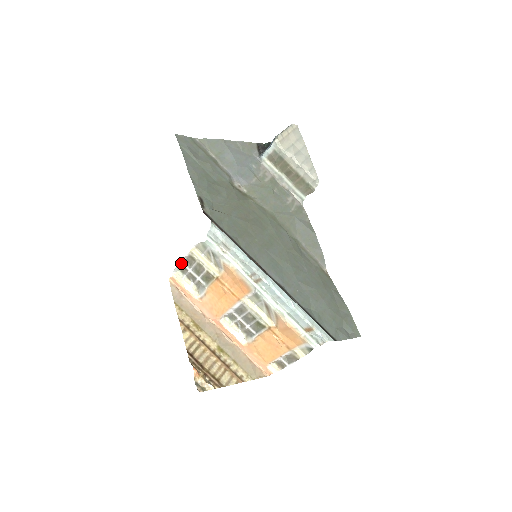
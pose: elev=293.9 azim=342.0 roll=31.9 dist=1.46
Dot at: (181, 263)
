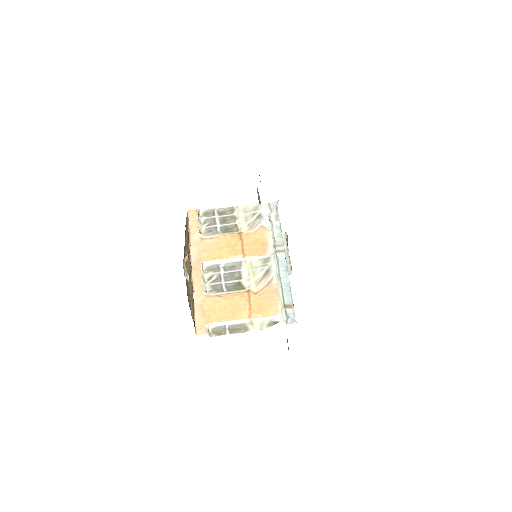
Dot at: (216, 207)
